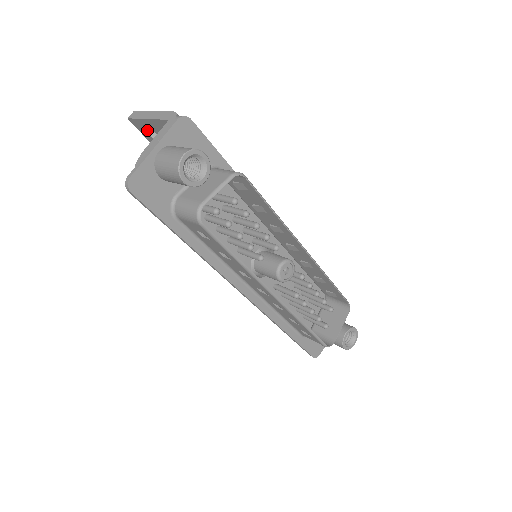
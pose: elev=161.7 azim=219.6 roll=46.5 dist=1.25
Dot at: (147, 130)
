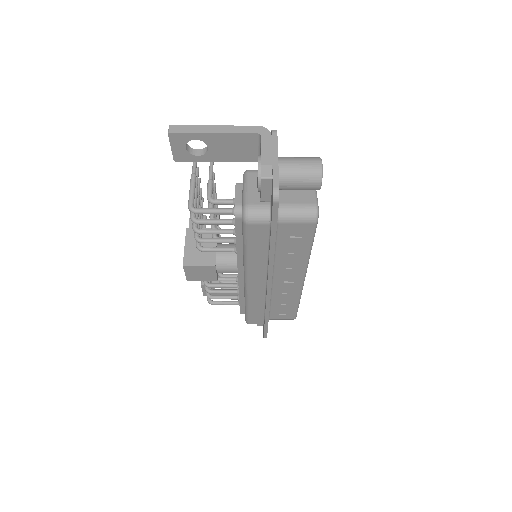
Dot at: (185, 145)
